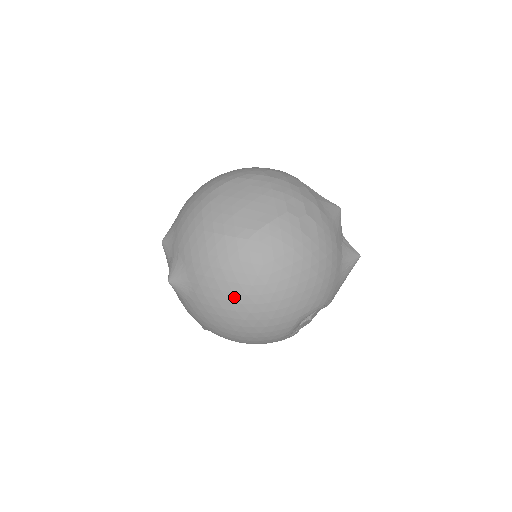
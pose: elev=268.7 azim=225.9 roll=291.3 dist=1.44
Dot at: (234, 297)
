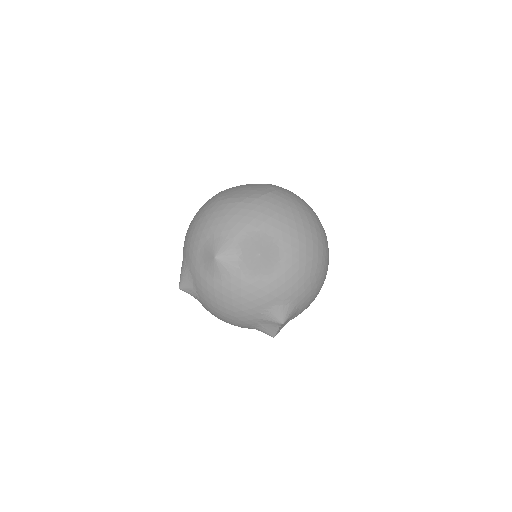
Dot at: (304, 222)
